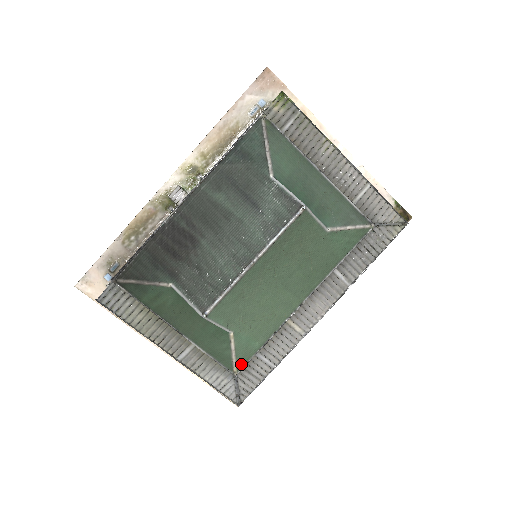
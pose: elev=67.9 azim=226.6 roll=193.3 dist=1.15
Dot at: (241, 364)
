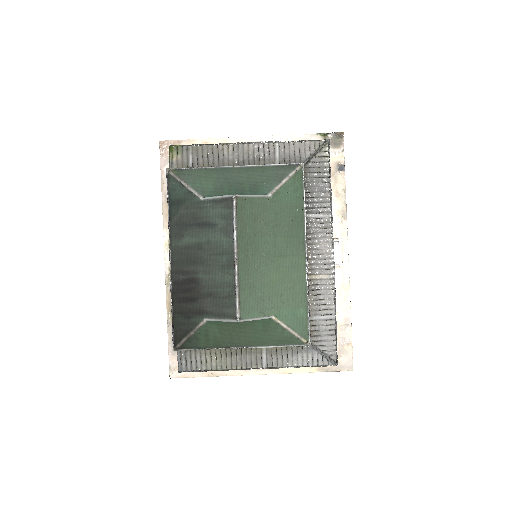
Dot at: (305, 334)
